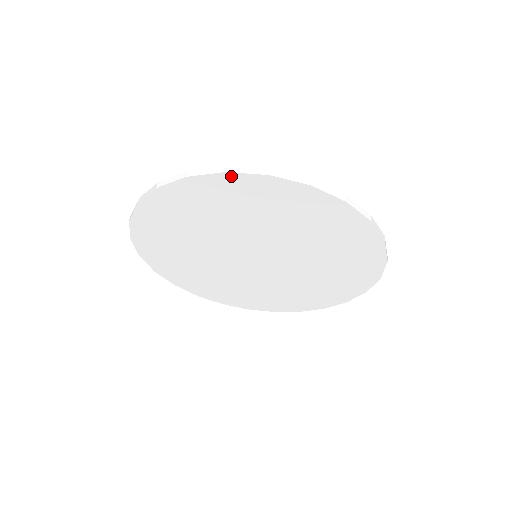
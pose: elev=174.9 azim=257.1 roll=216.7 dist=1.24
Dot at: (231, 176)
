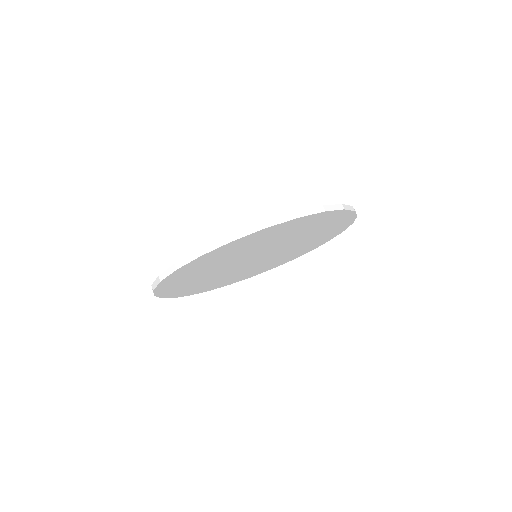
Dot at: (299, 219)
